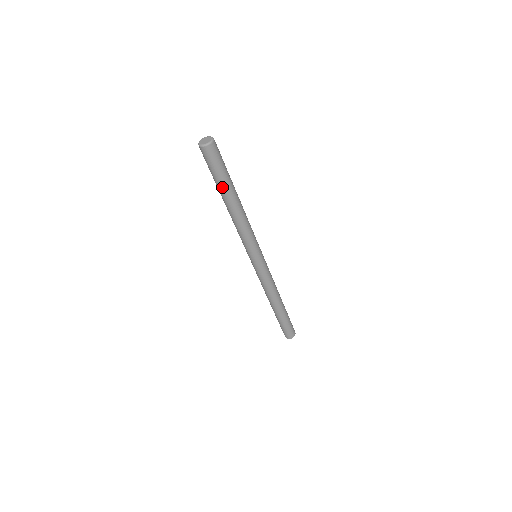
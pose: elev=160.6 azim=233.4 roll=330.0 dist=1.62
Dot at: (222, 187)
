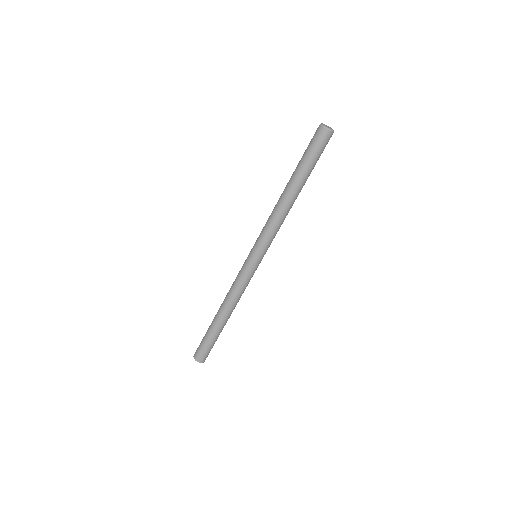
Dot at: (297, 169)
